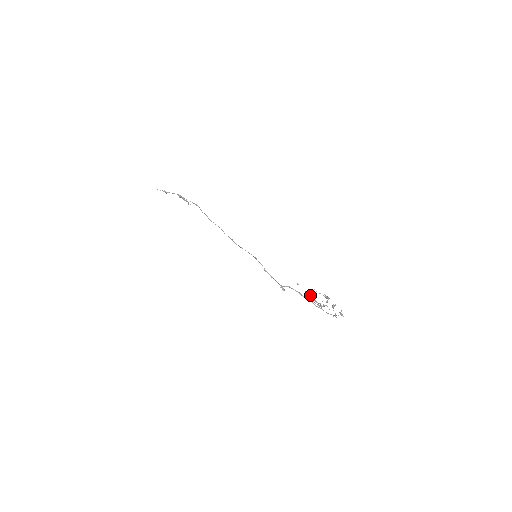
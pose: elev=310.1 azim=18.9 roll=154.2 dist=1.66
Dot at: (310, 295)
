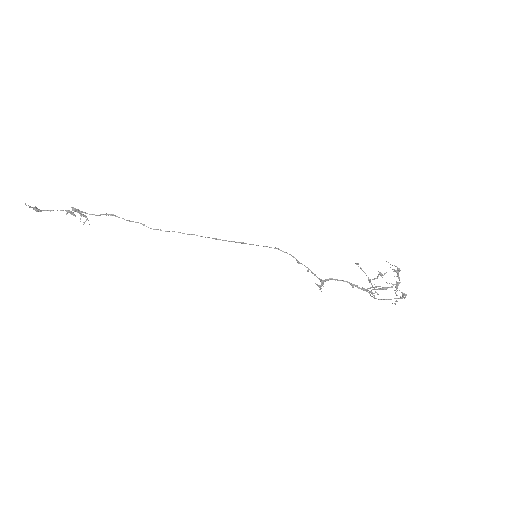
Dot at: (378, 274)
